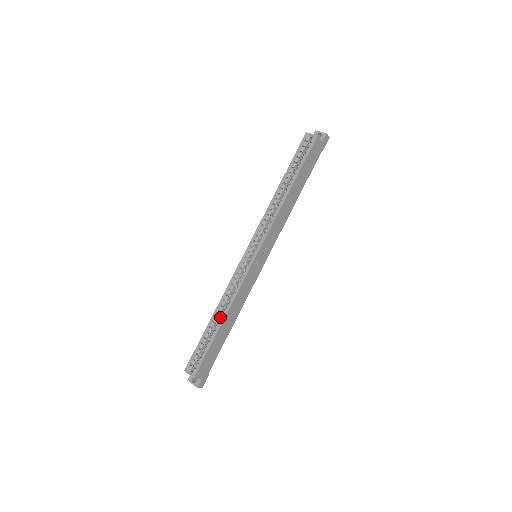
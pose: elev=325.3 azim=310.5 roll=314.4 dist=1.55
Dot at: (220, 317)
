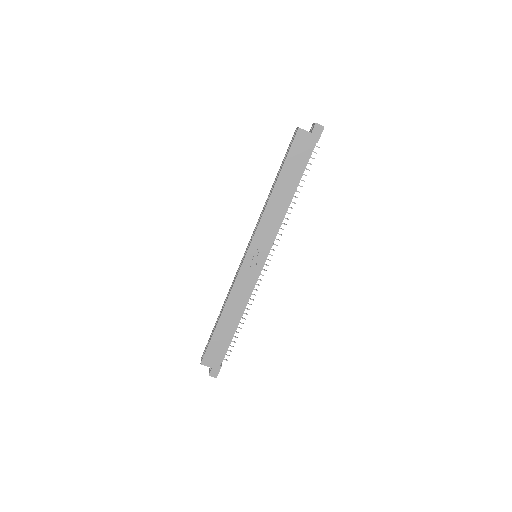
Dot at: occluded
